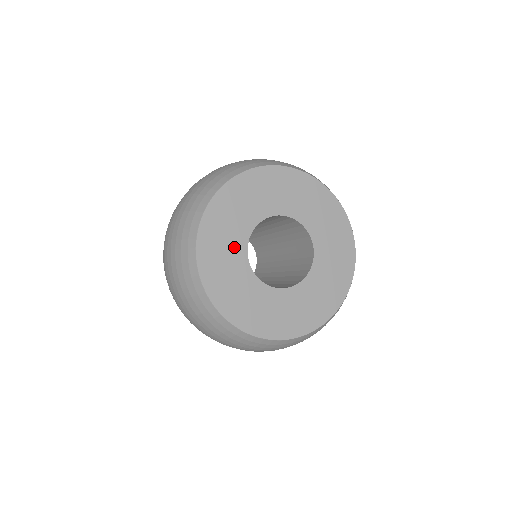
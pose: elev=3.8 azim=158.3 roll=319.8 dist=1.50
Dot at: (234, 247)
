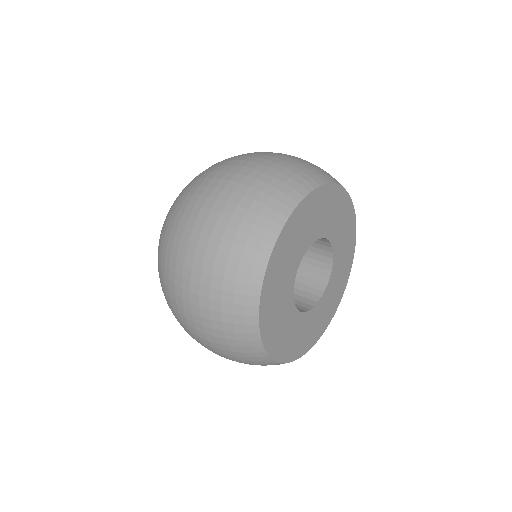
Dot at: (285, 295)
